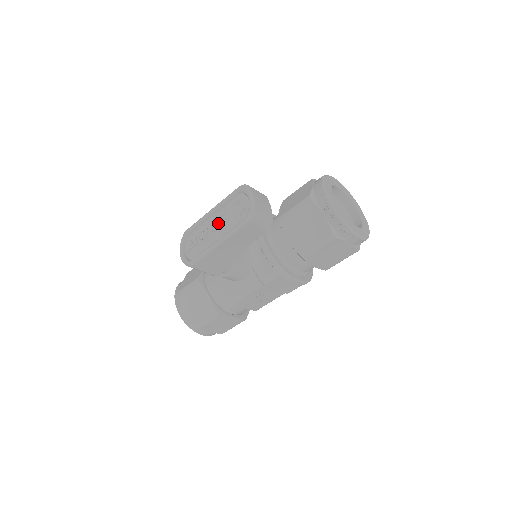
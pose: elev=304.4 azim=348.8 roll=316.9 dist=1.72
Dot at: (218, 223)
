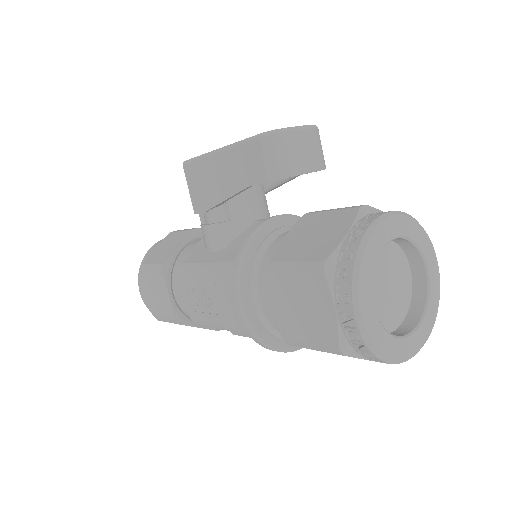
Dot at: occluded
